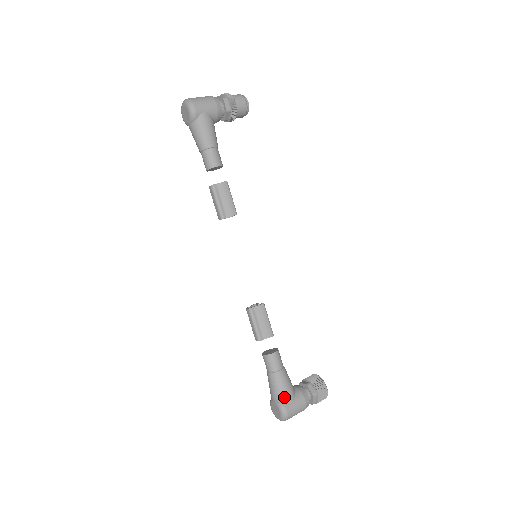
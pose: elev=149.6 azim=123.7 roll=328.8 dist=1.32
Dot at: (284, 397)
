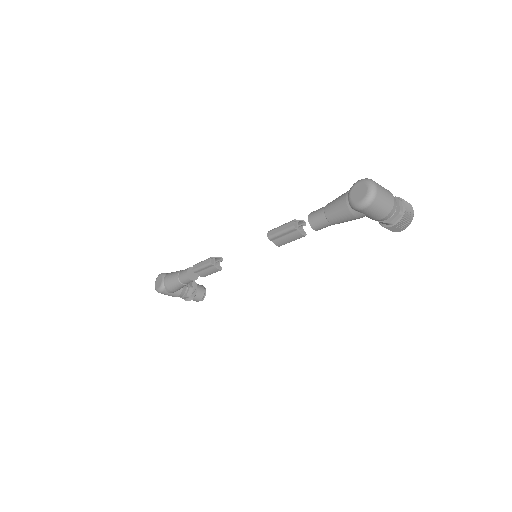
Dot at: occluded
